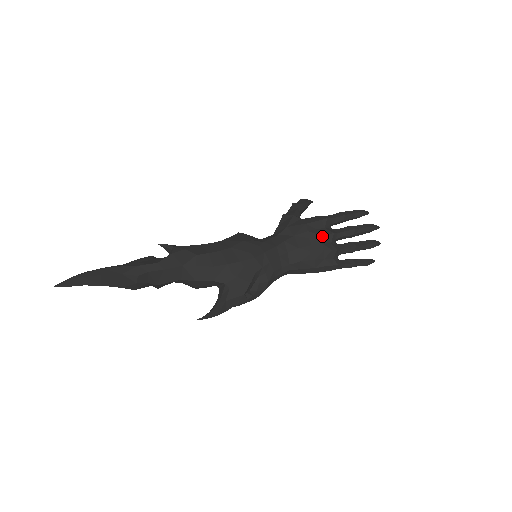
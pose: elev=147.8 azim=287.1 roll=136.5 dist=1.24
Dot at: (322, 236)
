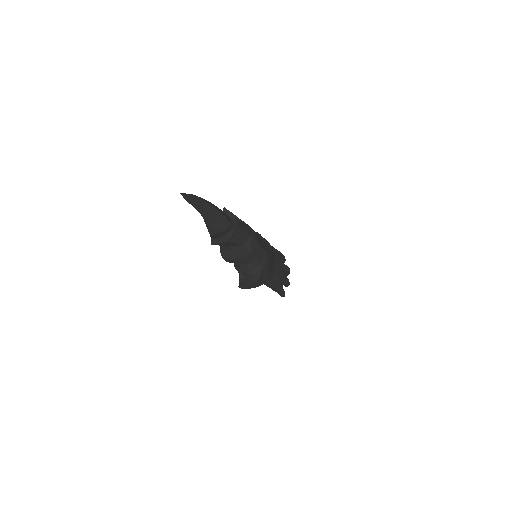
Dot at: (283, 263)
